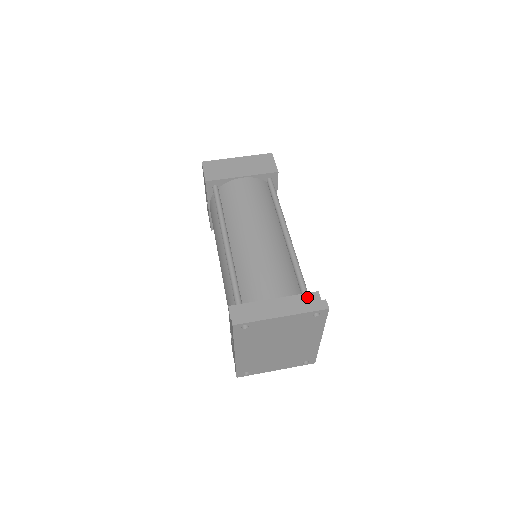
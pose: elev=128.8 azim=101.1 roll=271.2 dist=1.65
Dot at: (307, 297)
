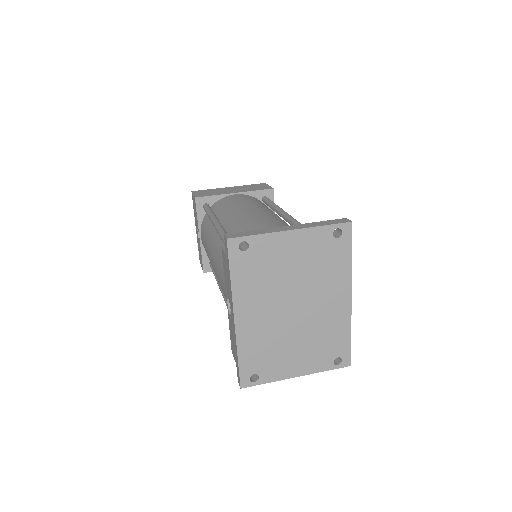
Dot at: occluded
